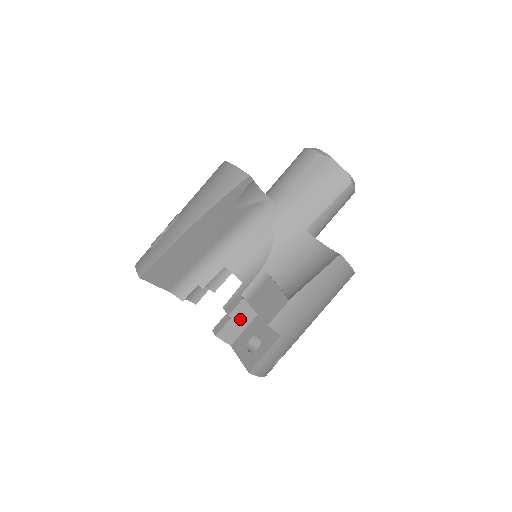
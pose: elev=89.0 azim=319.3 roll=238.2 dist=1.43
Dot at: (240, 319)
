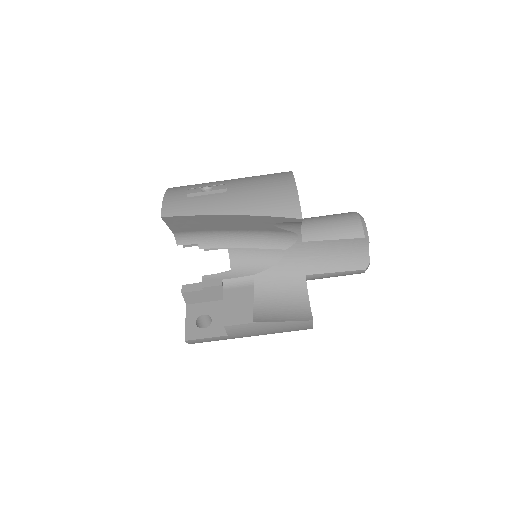
Dot at: (208, 294)
